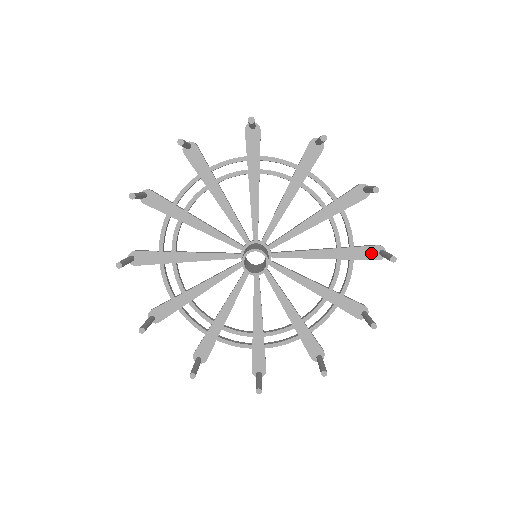
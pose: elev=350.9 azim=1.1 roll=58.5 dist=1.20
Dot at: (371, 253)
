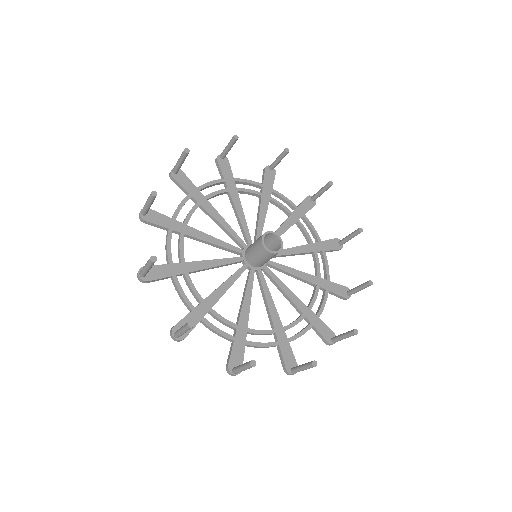
Dot at: (334, 244)
